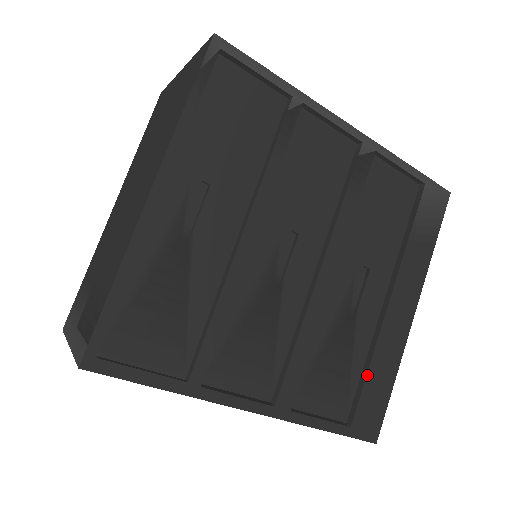
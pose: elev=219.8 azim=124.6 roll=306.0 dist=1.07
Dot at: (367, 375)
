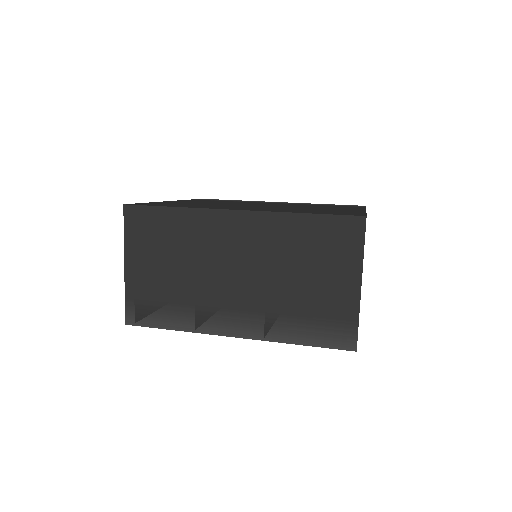
Dot at: occluded
